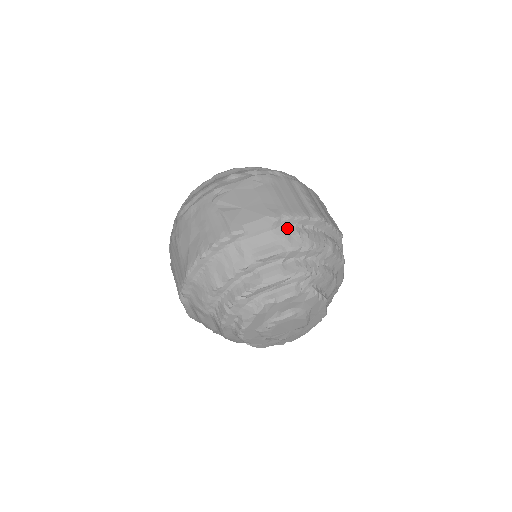
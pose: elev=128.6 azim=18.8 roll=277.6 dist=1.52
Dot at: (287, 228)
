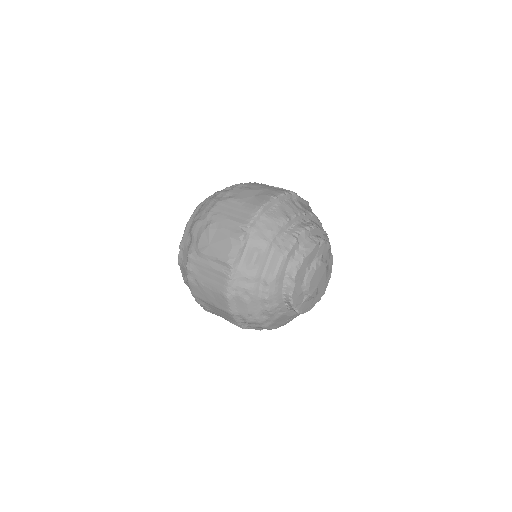
Dot at: occluded
